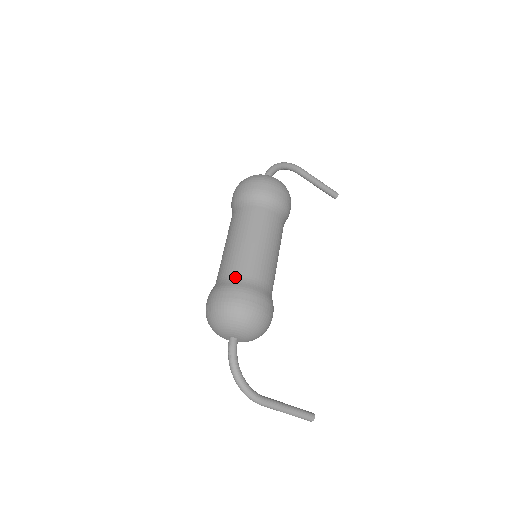
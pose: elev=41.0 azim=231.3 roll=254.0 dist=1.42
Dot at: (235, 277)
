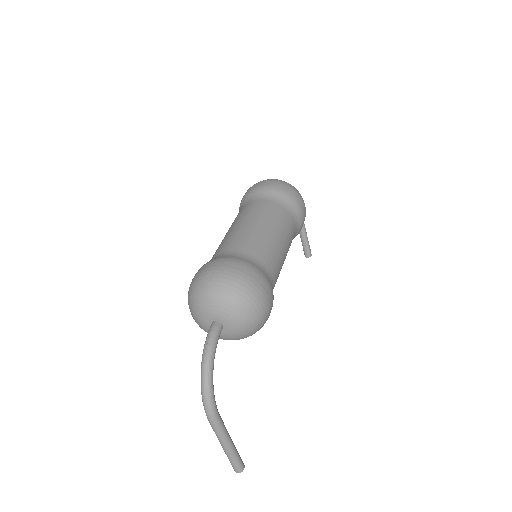
Dot at: (252, 257)
